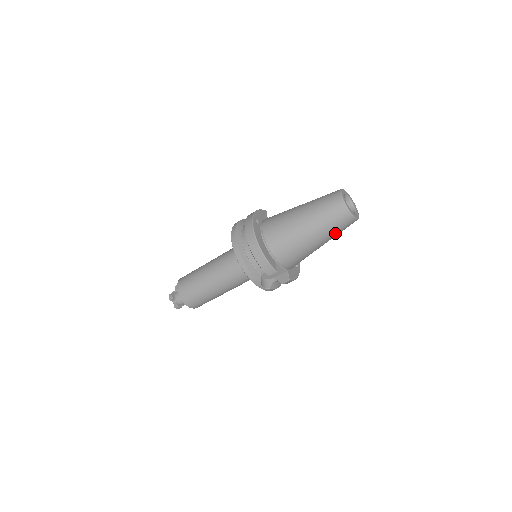
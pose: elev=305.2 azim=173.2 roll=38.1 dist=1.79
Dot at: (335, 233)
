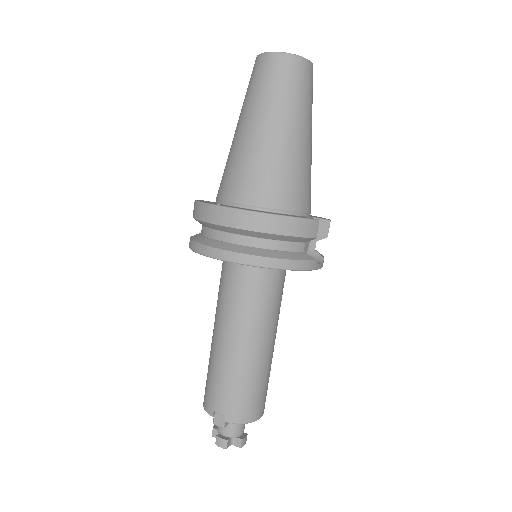
Dot at: (311, 108)
